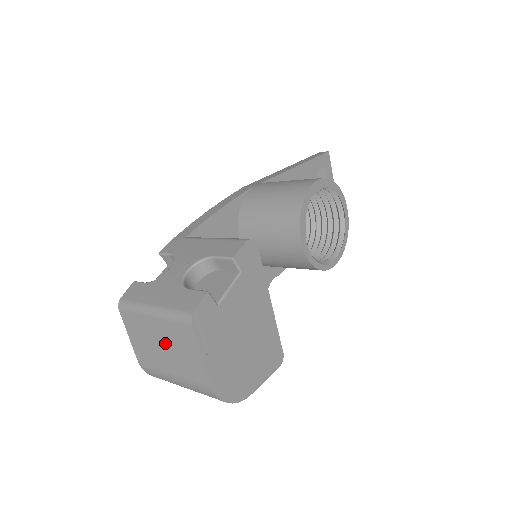
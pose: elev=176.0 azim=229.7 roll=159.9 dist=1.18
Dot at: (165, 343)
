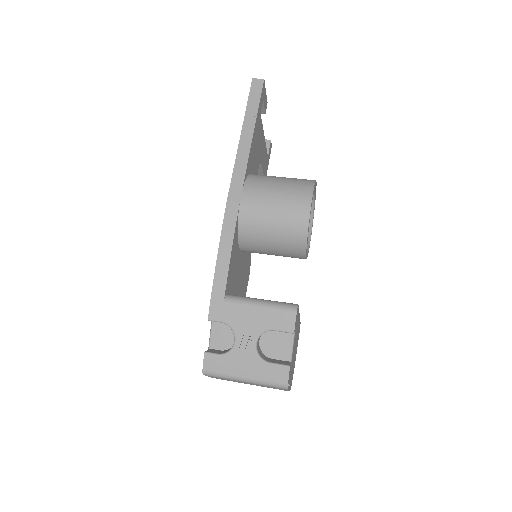
Dot at: occluded
